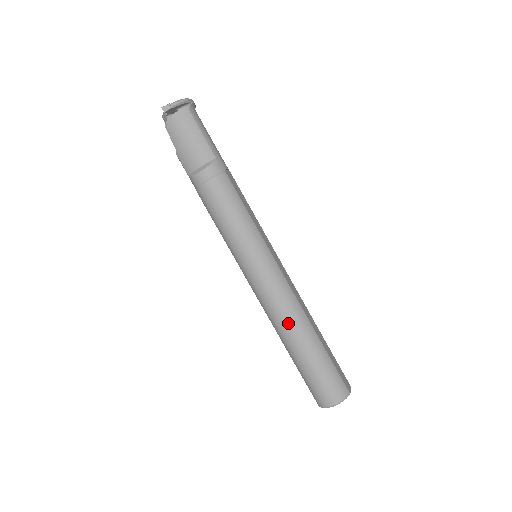
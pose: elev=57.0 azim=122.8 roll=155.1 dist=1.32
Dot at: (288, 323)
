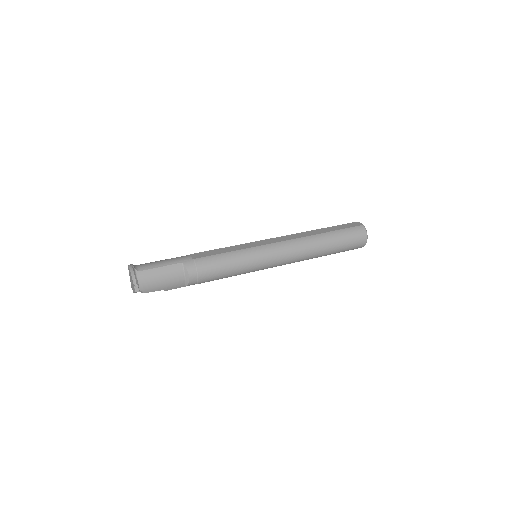
Dot at: (310, 251)
